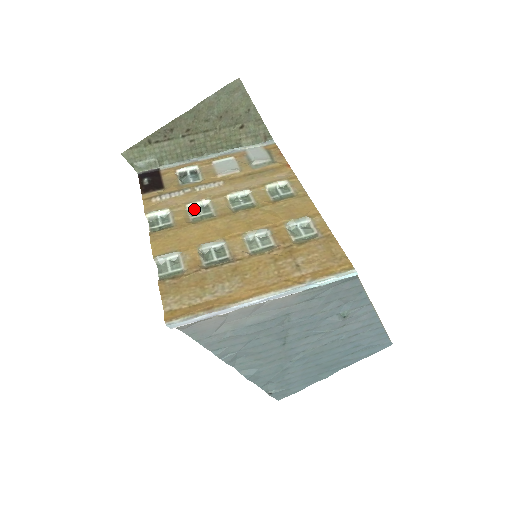
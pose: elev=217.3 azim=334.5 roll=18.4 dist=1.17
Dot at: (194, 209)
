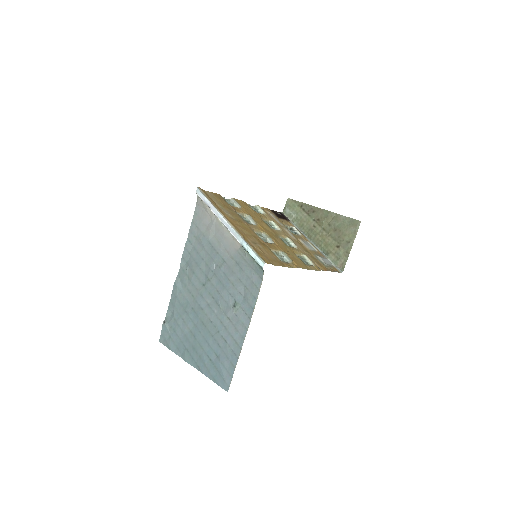
Dot at: (271, 225)
